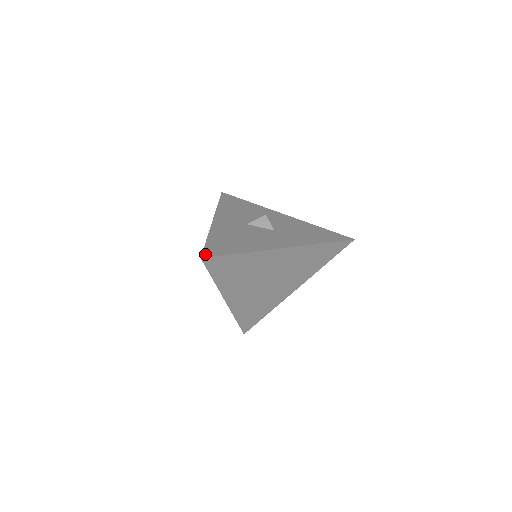
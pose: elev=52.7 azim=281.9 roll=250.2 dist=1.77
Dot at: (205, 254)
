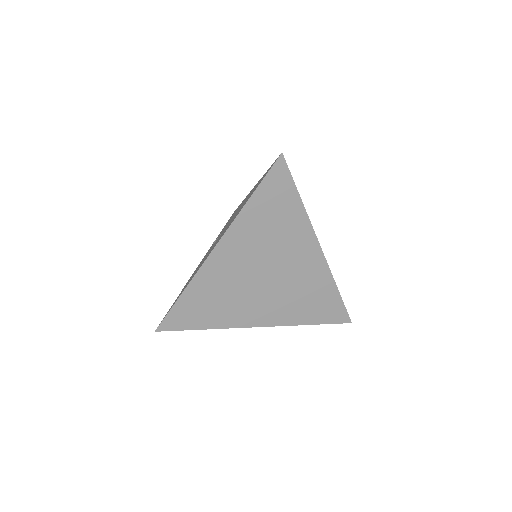
Dot at: occluded
